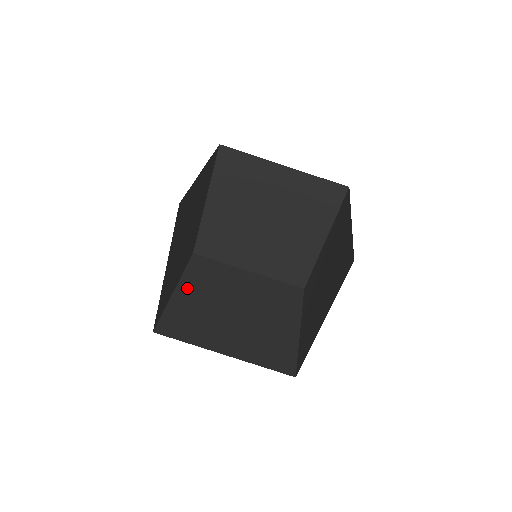
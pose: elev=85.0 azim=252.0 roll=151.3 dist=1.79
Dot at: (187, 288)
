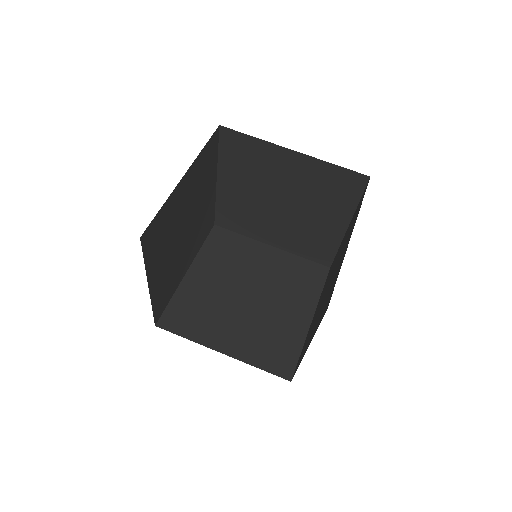
Dot at: occluded
